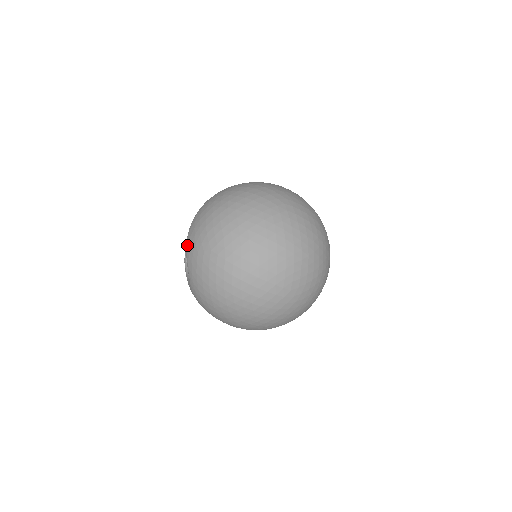
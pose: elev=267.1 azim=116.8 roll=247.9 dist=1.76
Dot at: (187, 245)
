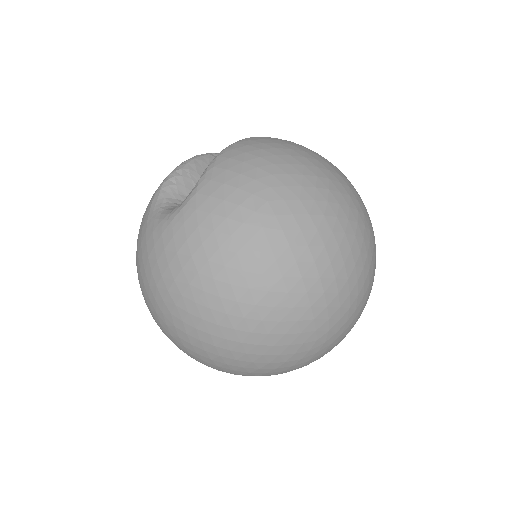
Dot at: (215, 165)
